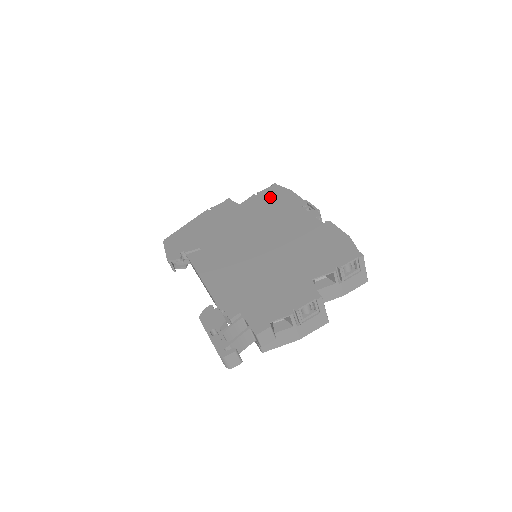
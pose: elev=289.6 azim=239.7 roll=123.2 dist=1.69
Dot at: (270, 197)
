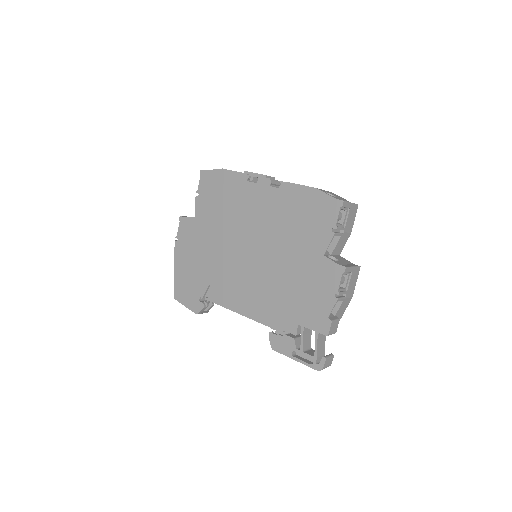
Dot at: (212, 190)
